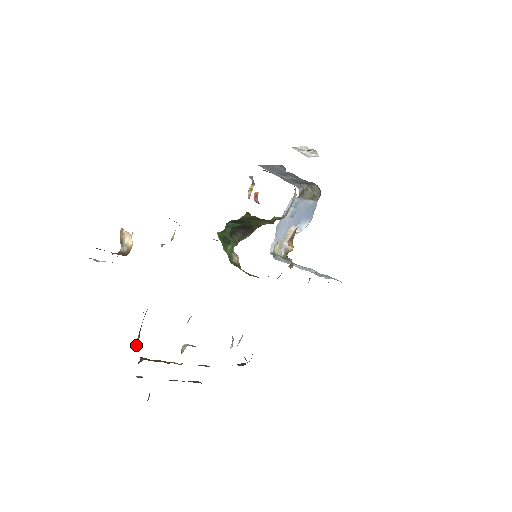
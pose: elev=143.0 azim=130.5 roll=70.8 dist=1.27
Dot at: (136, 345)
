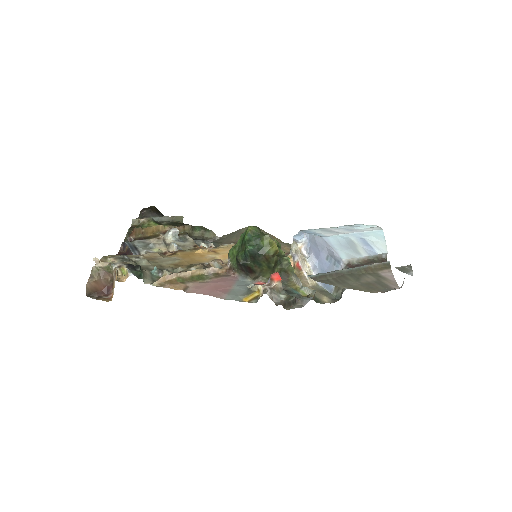
Dot at: (124, 247)
